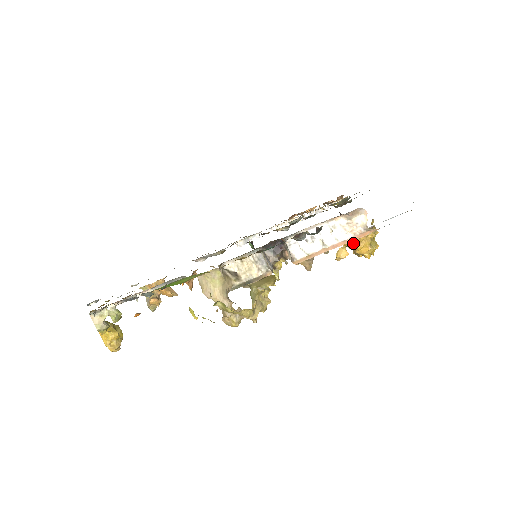
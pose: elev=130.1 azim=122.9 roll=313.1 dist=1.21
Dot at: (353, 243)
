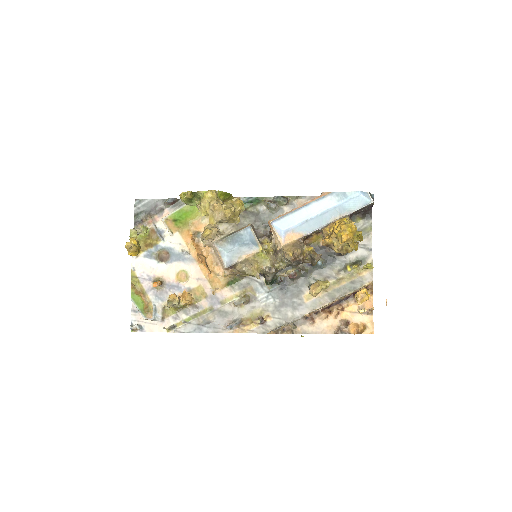
Dot at: (333, 230)
